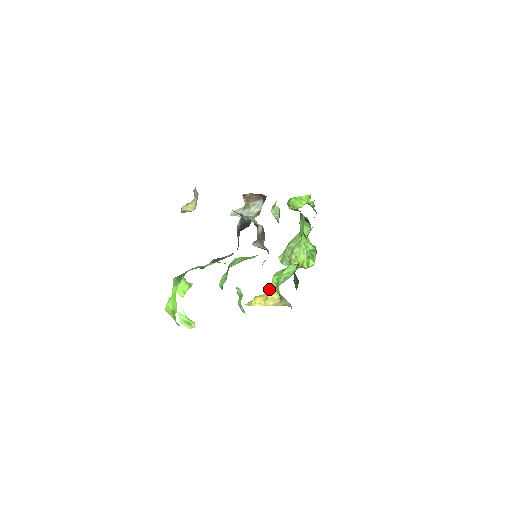
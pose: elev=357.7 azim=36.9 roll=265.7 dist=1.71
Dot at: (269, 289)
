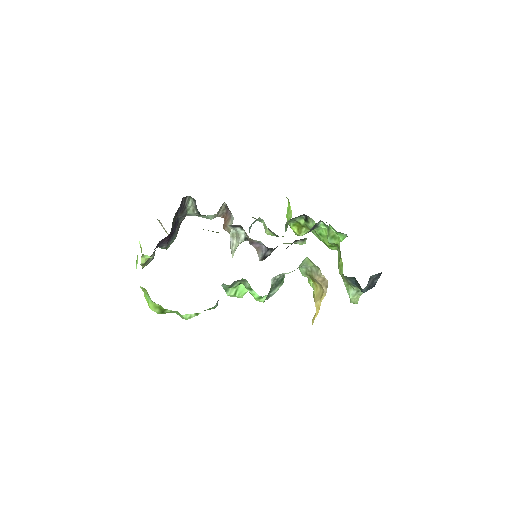
Dot at: occluded
